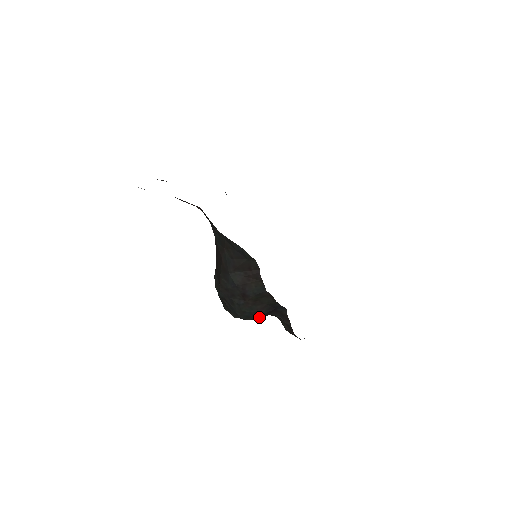
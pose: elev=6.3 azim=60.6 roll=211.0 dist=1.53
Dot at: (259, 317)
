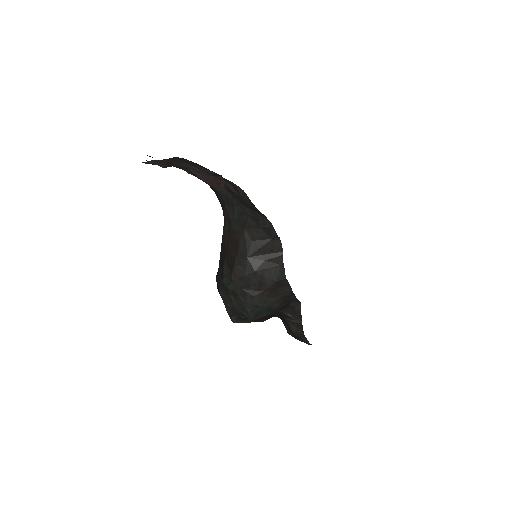
Dot at: (266, 317)
